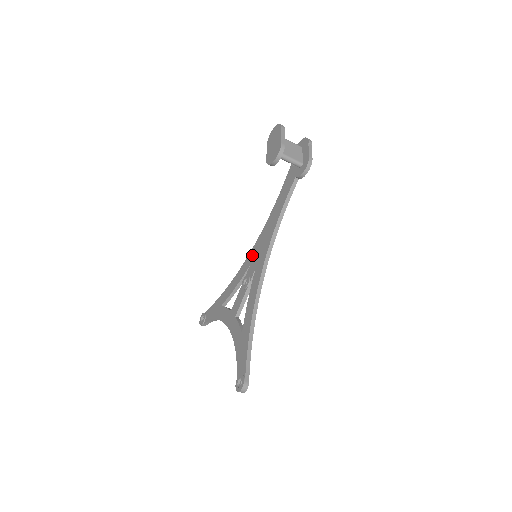
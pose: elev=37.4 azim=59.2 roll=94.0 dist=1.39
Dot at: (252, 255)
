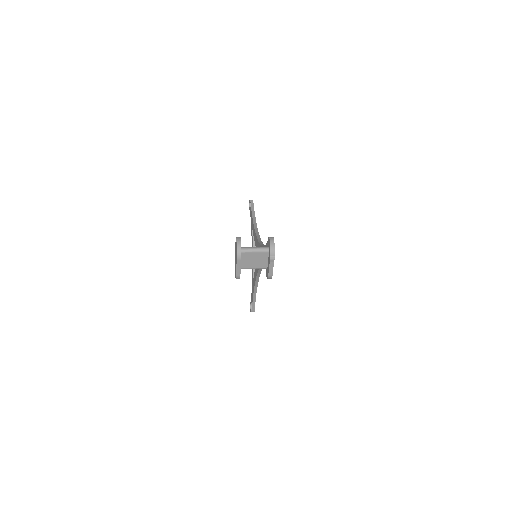
Dot at: (257, 245)
